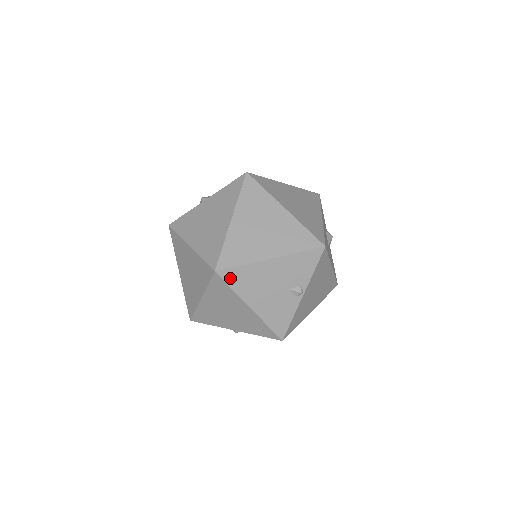
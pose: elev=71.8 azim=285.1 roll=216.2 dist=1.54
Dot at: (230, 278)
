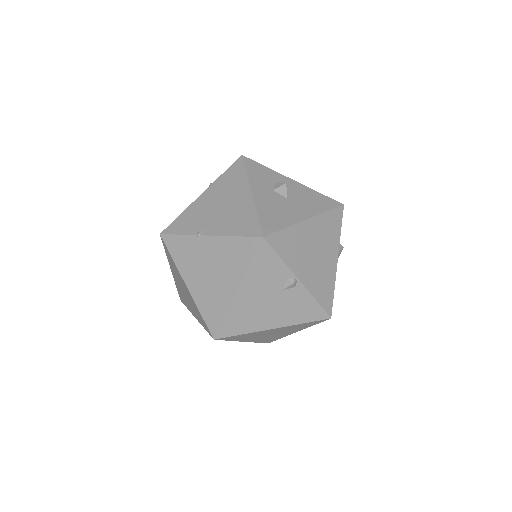
Dot at: (230, 331)
